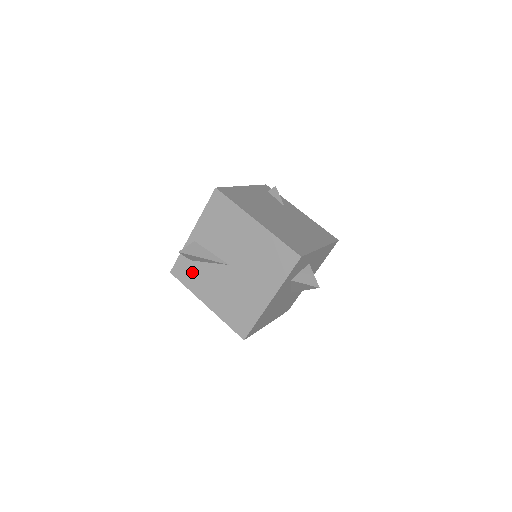
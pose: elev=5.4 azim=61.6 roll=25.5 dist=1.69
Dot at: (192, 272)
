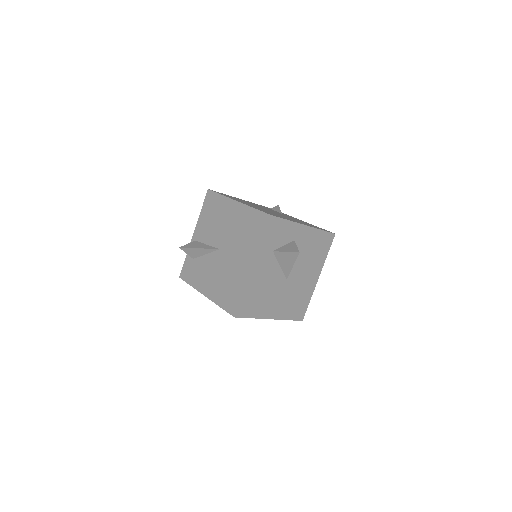
Dot at: (194, 269)
